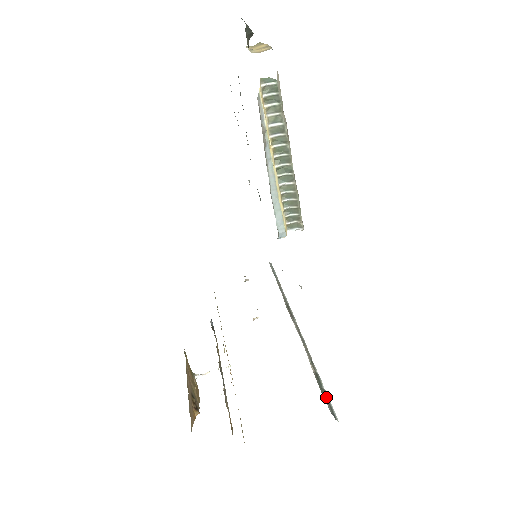
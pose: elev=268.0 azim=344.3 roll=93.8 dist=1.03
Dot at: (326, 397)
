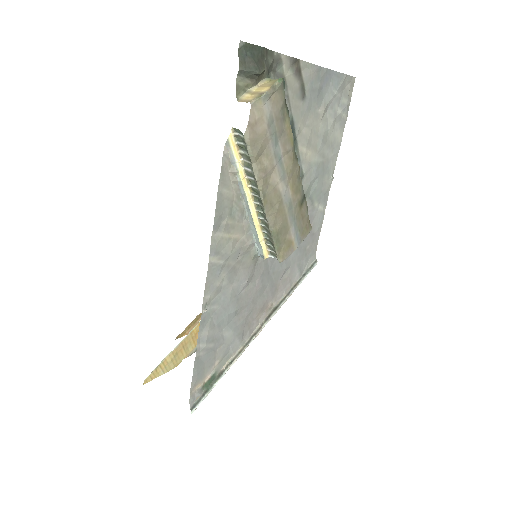
Dot at: (206, 392)
